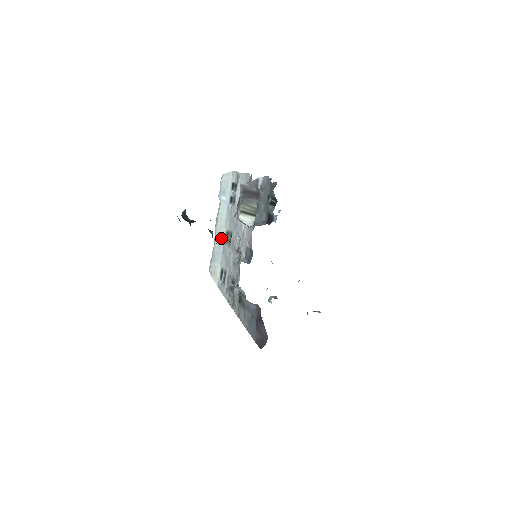
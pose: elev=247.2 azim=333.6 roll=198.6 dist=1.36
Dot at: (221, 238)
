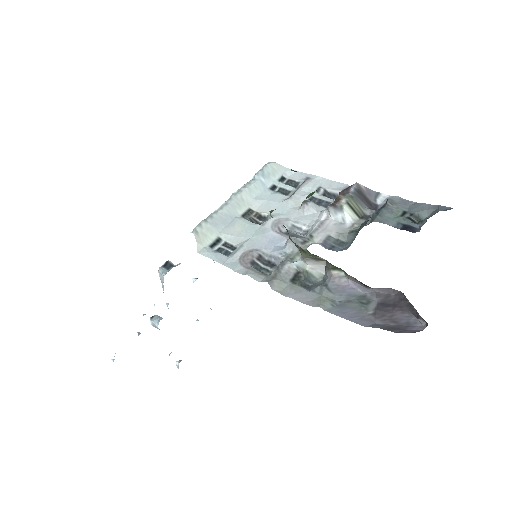
Dot at: (237, 209)
